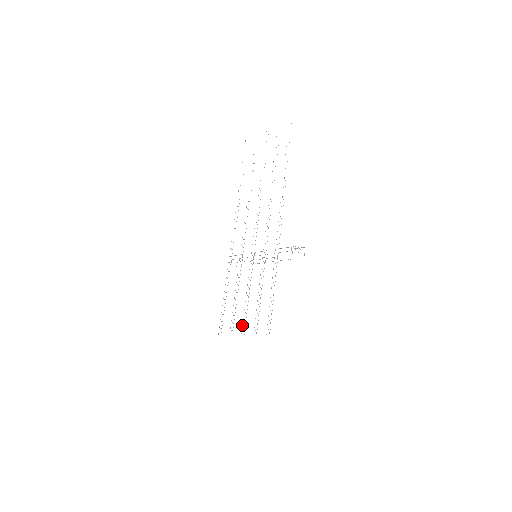
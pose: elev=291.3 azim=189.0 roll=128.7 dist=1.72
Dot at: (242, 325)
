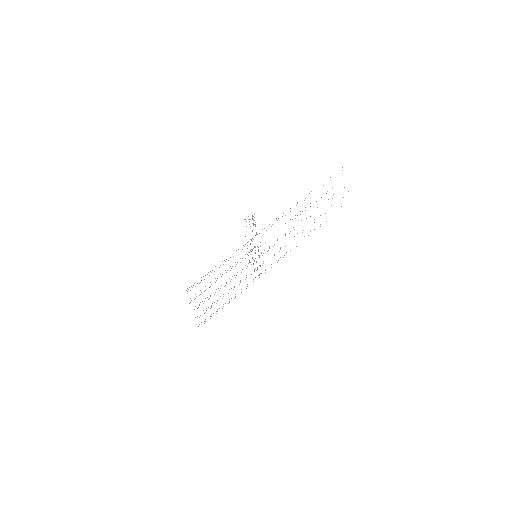
Dot at: occluded
